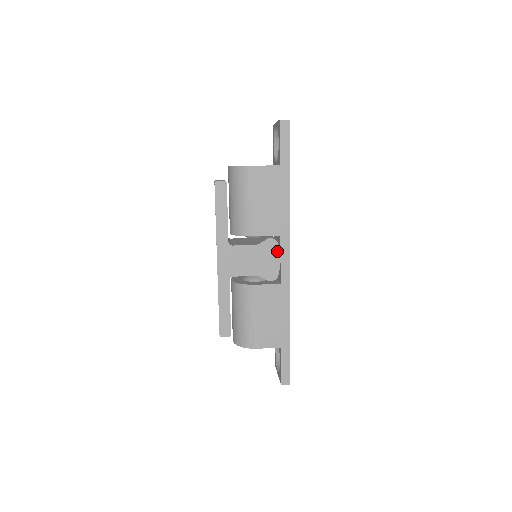
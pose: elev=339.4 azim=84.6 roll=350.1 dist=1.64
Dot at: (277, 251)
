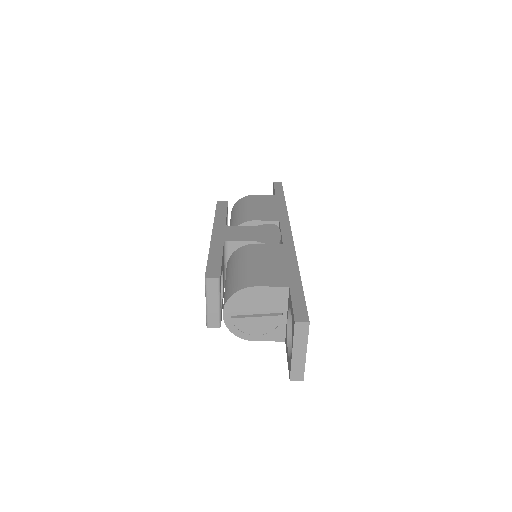
Dot at: (277, 230)
